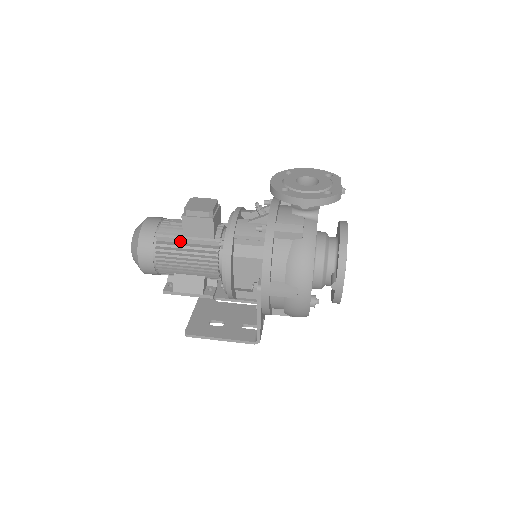
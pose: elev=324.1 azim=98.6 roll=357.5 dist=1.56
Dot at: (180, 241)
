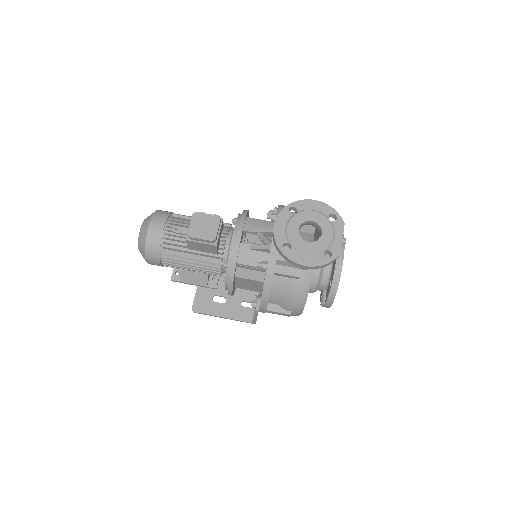
Dot at: (185, 252)
